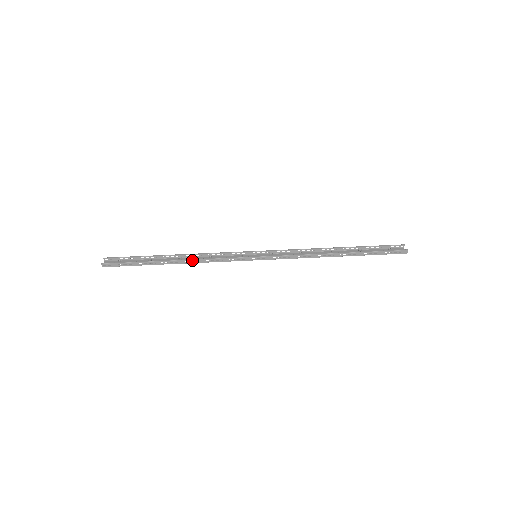
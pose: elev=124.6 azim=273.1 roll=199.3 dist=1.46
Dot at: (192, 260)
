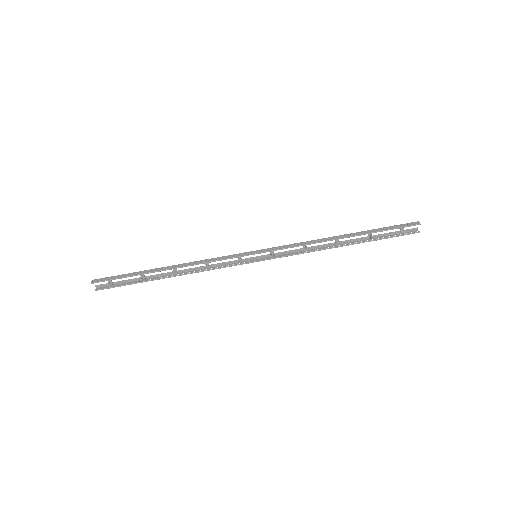
Dot at: occluded
